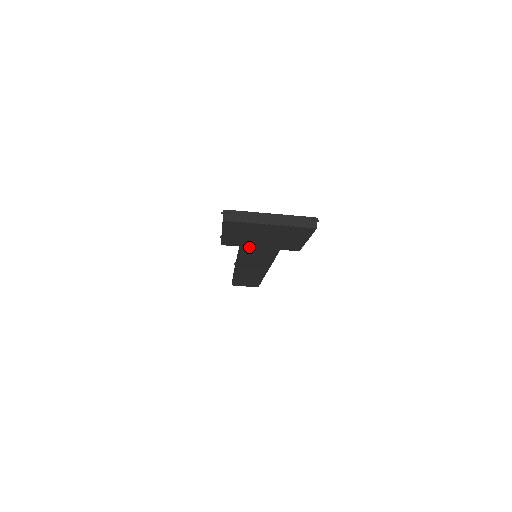
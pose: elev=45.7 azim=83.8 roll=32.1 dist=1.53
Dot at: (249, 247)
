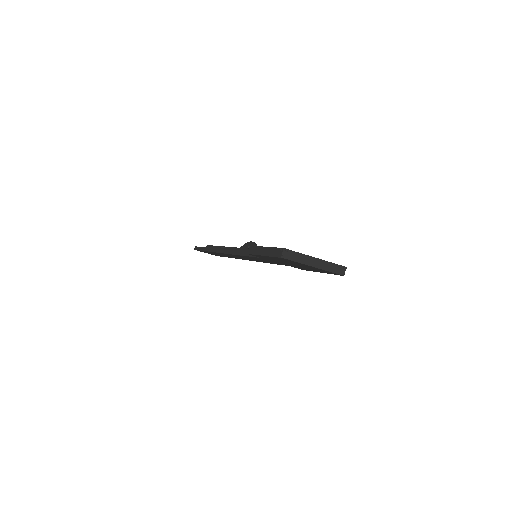
Dot at: occluded
